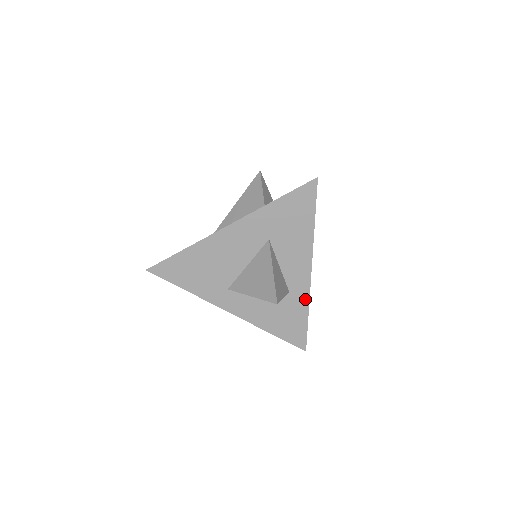
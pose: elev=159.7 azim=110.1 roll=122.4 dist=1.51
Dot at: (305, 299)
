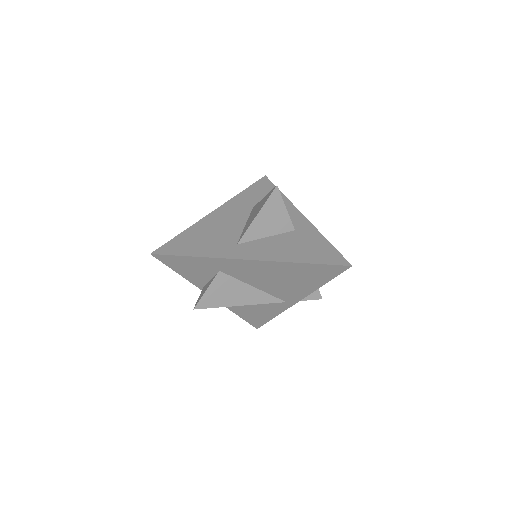
Dot at: (313, 231)
